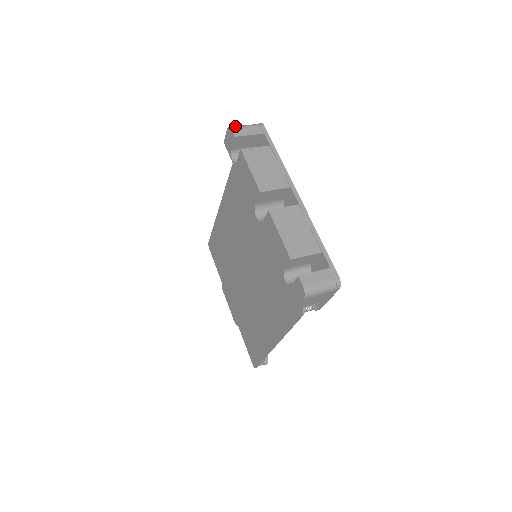
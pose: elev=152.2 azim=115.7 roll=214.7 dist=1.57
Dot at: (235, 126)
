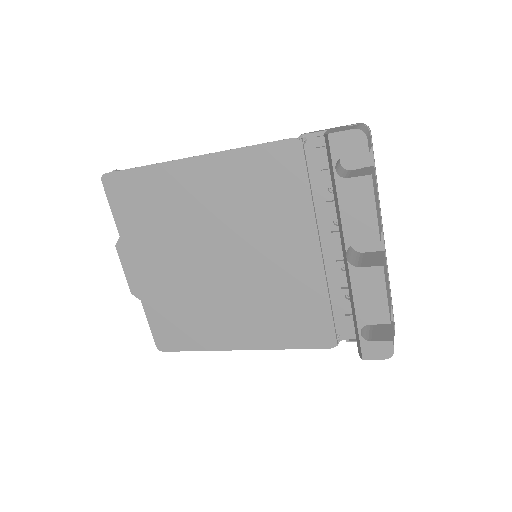
Dot at: (365, 131)
